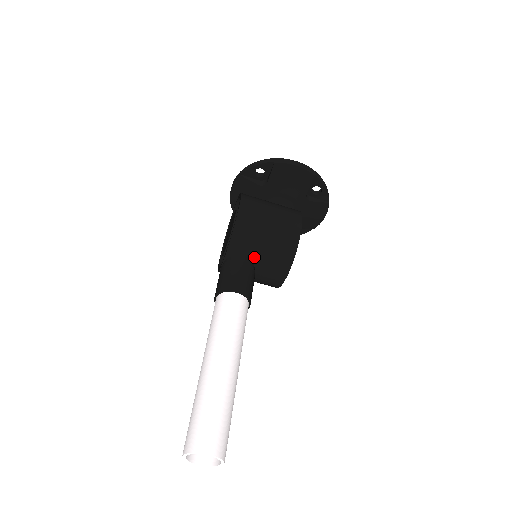
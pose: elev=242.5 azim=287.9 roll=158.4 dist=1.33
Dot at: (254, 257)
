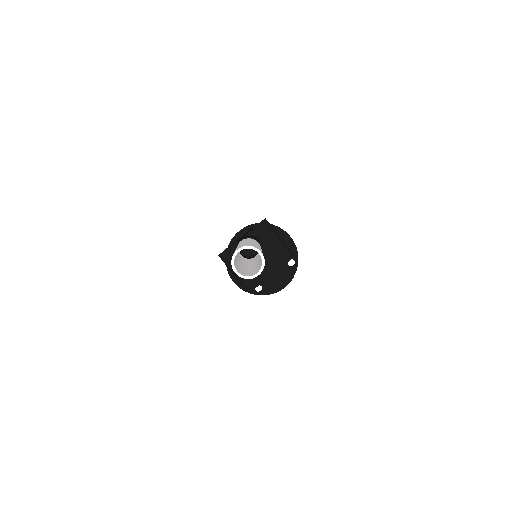
Dot at: (264, 246)
